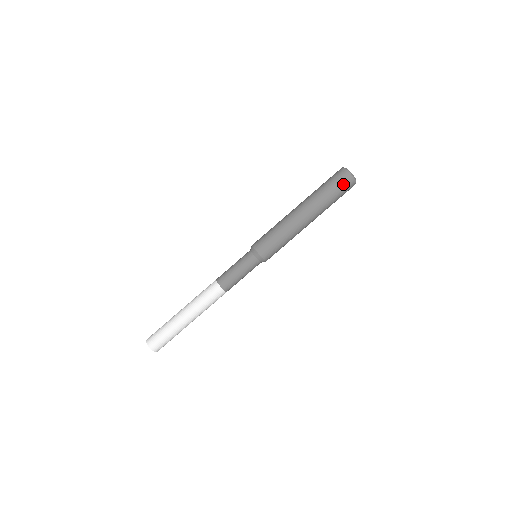
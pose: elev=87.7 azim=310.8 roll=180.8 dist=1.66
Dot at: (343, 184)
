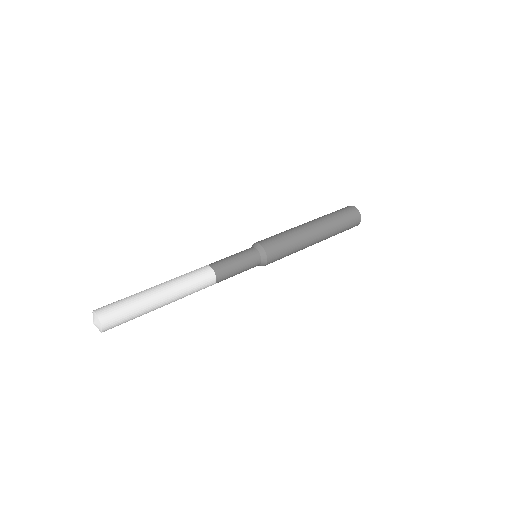
Dot at: (352, 218)
